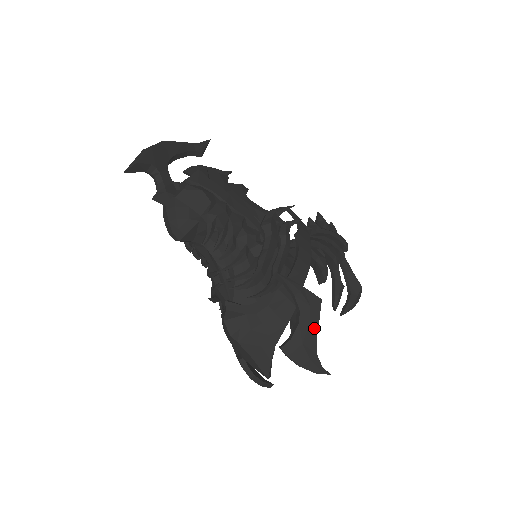
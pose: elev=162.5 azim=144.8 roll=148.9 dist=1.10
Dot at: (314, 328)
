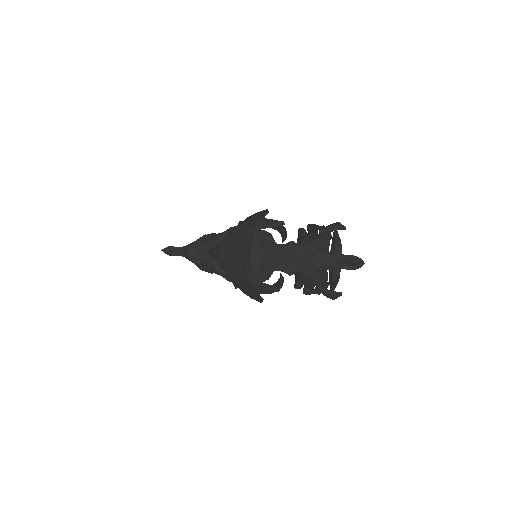
Dot at: (260, 213)
